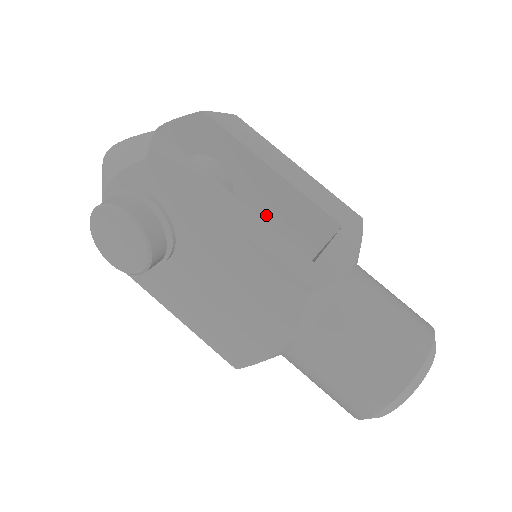
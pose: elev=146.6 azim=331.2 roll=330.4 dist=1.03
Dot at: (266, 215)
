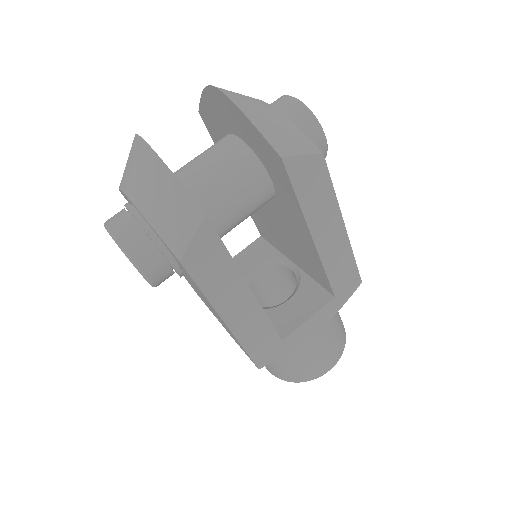
Dot at: (288, 231)
